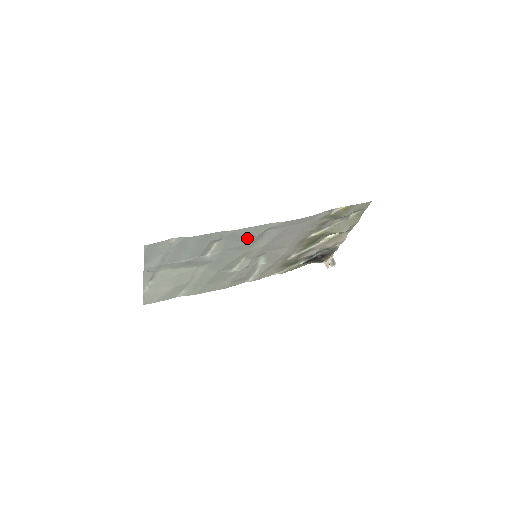
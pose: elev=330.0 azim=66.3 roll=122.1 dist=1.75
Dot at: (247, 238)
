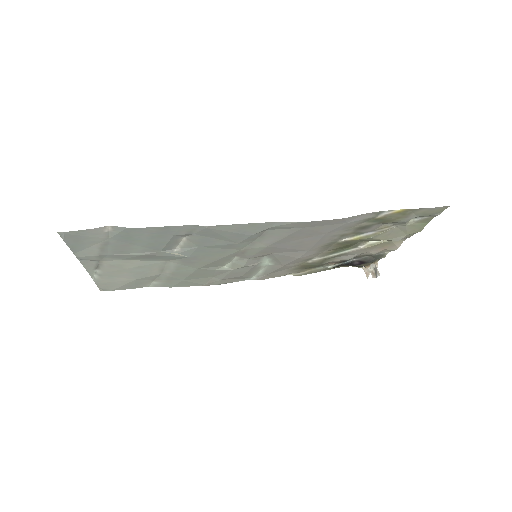
Dot at: (235, 236)
